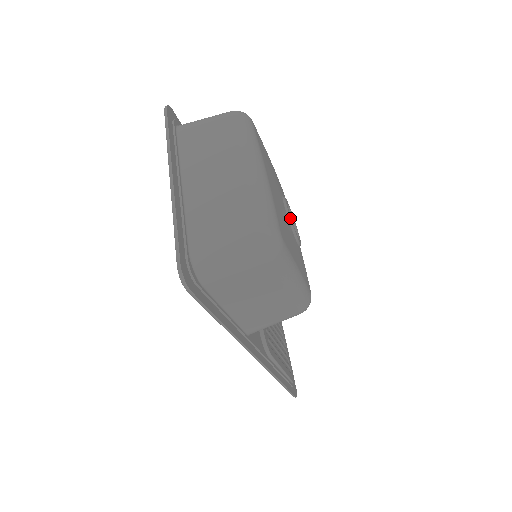
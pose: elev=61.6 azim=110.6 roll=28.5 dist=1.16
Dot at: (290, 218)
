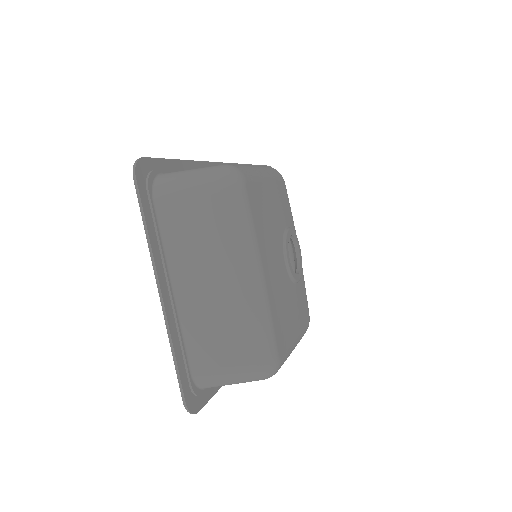
Dot at: (290, 272)
